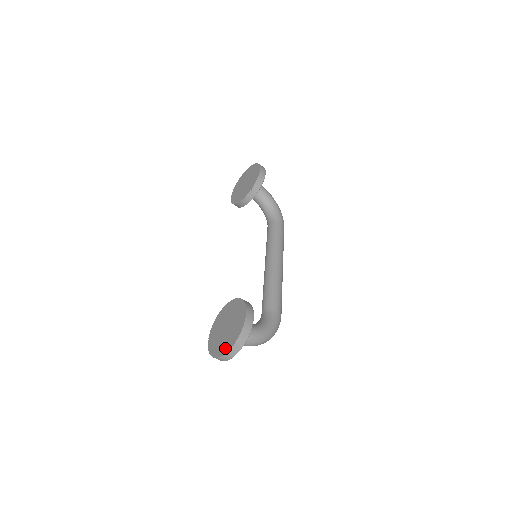
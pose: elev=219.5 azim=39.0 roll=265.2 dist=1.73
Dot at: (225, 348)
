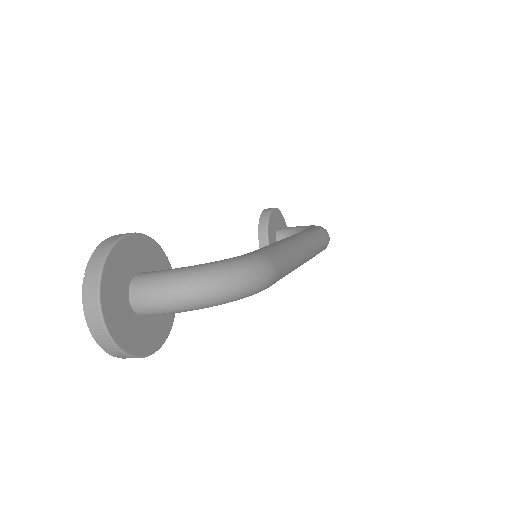
Dot at: occluded
